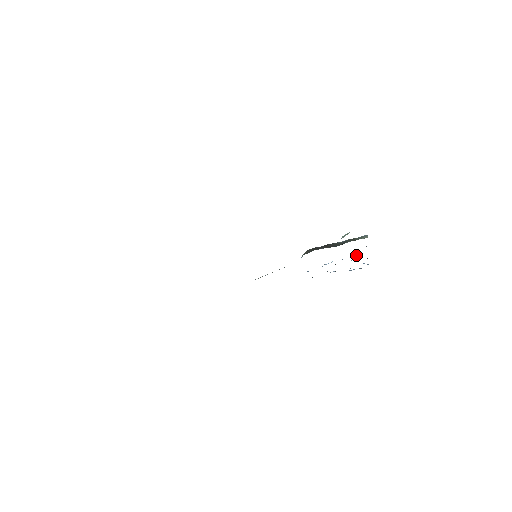
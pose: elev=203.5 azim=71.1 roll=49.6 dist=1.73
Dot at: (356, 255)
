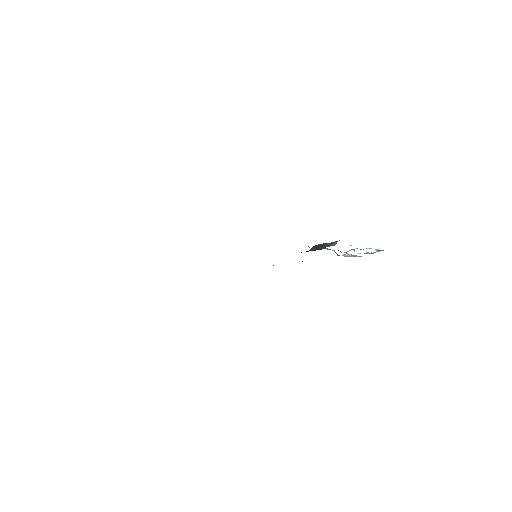
Dot at: occluded
